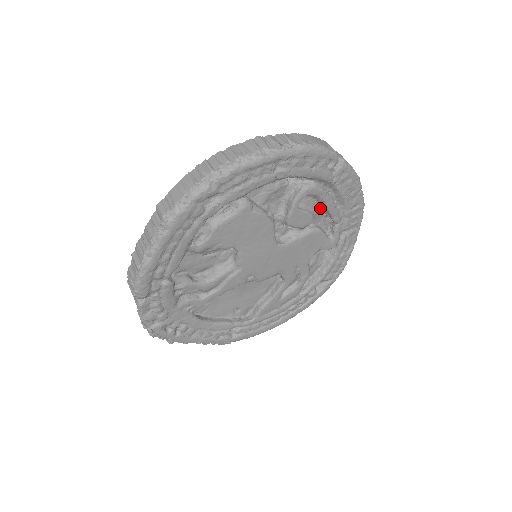
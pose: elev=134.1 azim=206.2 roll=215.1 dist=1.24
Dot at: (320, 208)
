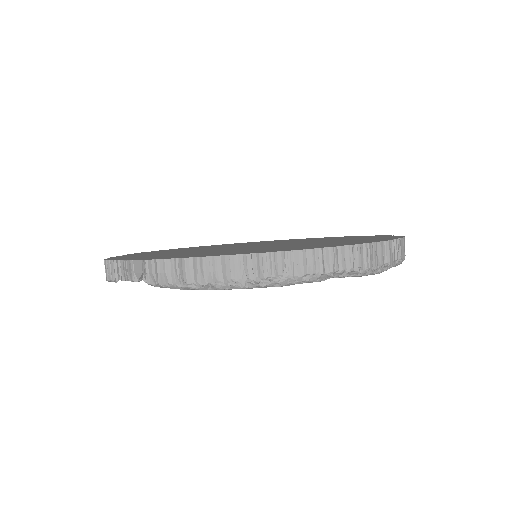
Dot at: occluded
